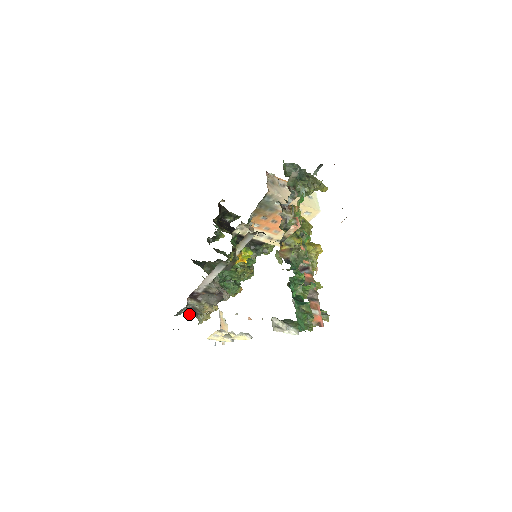
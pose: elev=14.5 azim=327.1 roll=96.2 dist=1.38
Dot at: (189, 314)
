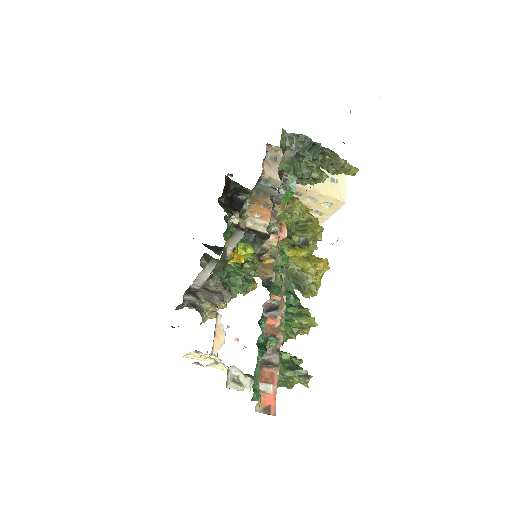
Dot at: occluded
